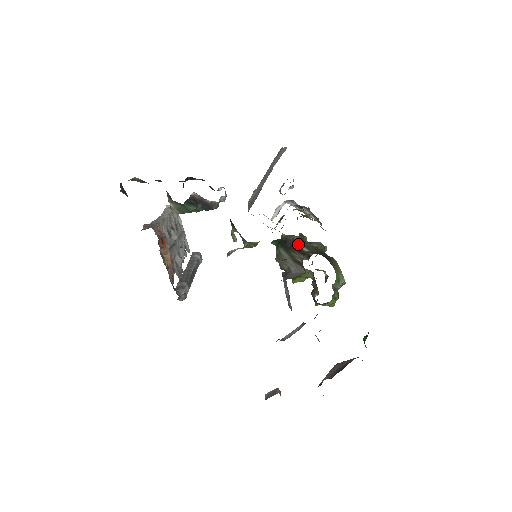
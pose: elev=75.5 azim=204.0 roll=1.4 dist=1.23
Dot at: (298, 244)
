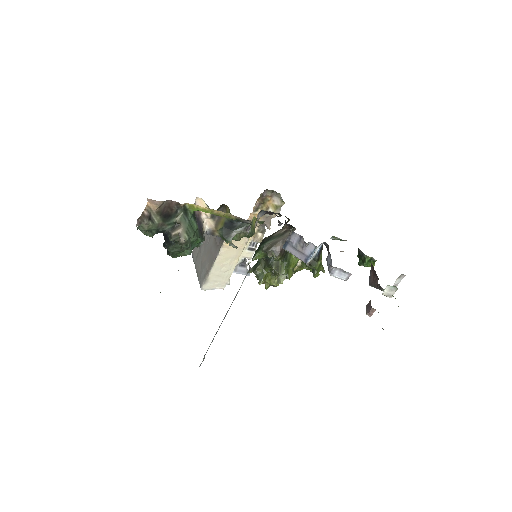
Dot at: occluded
